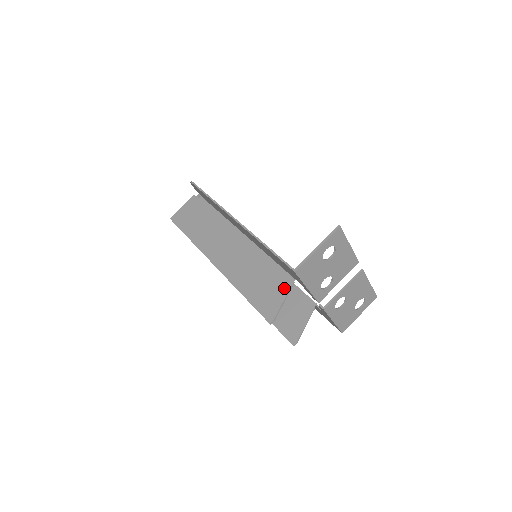
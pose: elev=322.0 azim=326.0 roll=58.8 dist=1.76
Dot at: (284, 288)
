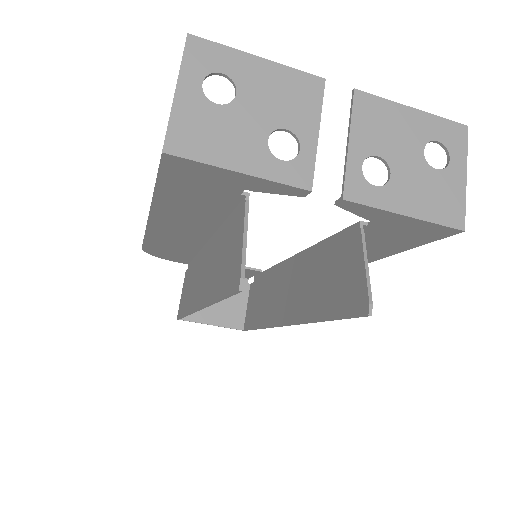
Dot at: (240, 224)
